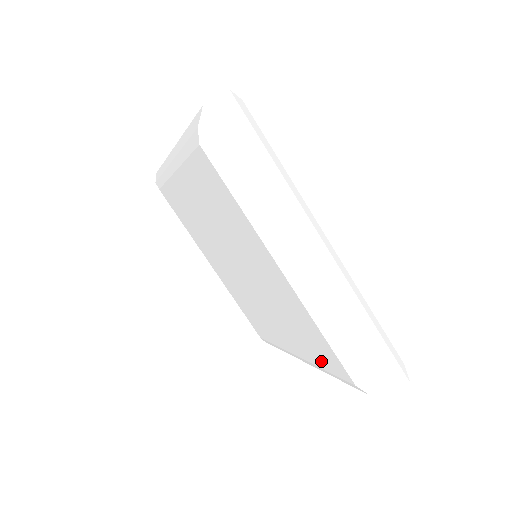
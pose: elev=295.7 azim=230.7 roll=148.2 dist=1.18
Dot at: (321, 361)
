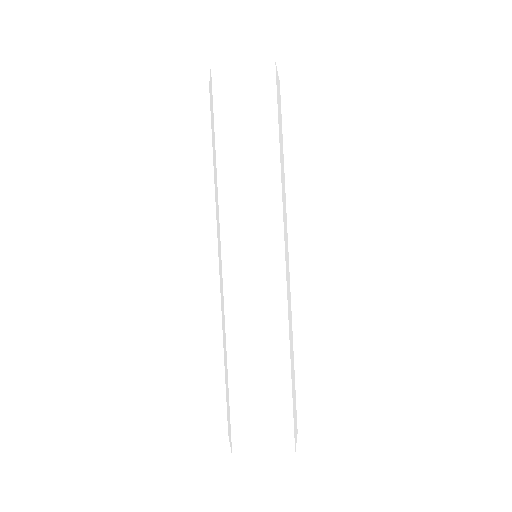
Dot at: occluded
